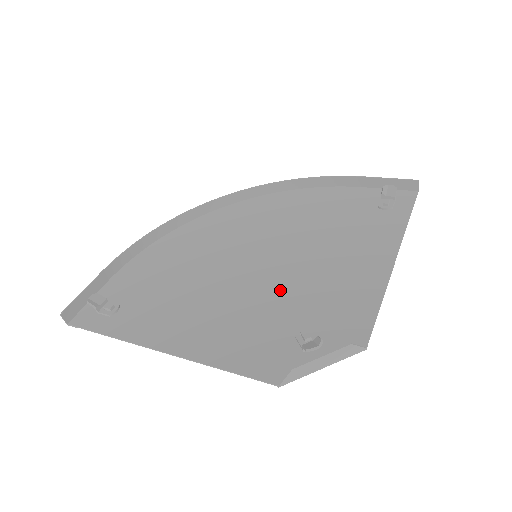
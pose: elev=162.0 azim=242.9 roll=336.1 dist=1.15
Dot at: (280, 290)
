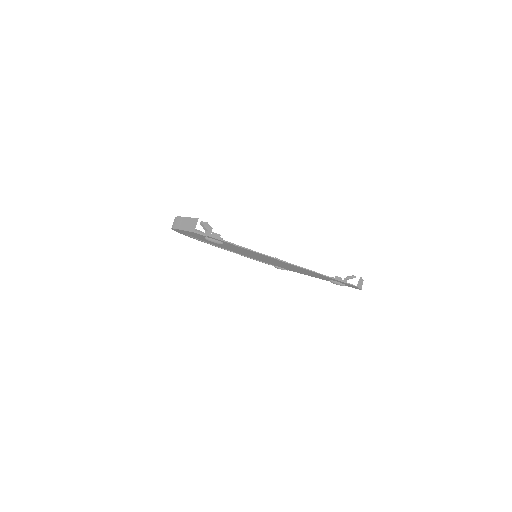
Dot at: occluded
